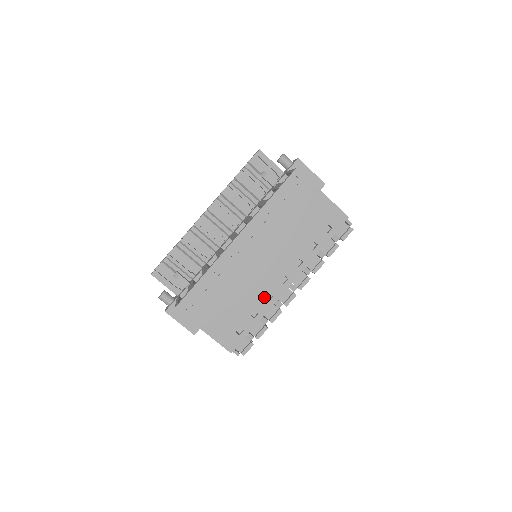
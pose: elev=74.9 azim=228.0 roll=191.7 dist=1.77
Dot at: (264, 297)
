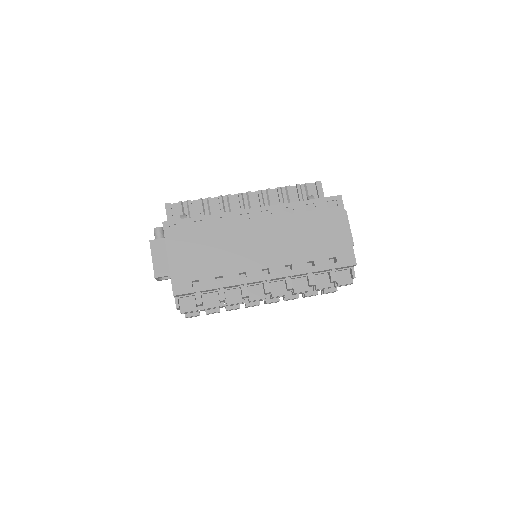
Dot at: (238, 272)
